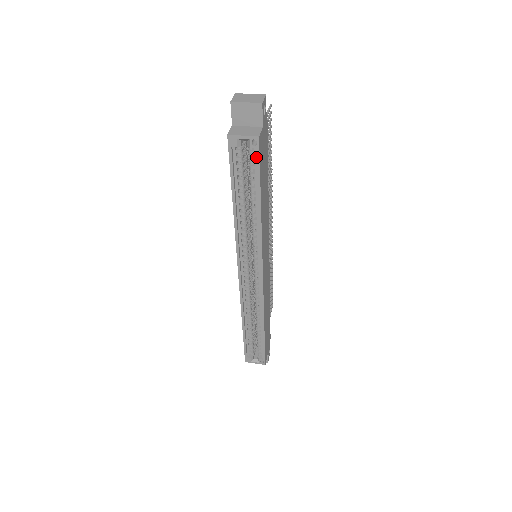
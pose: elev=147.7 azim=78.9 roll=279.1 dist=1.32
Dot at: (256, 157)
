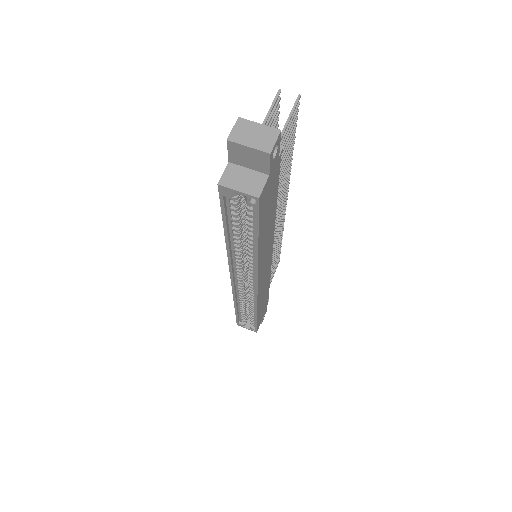
Dot at: (254, 212)
